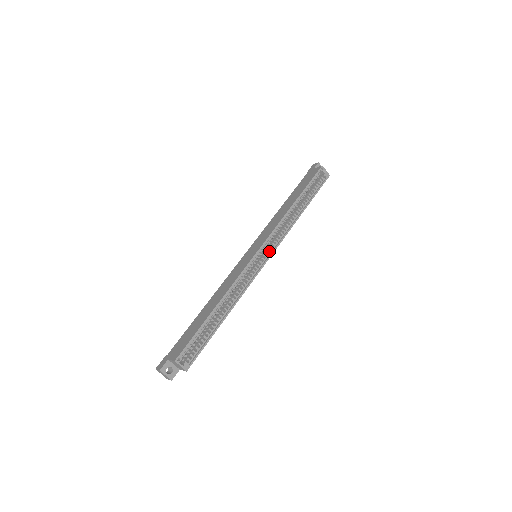
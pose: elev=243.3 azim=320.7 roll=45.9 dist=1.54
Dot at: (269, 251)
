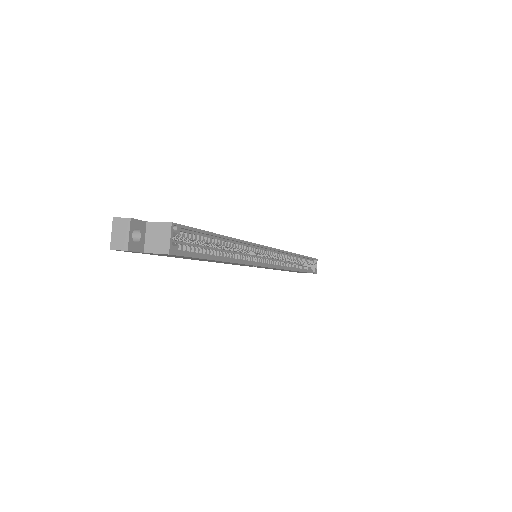
Dot at: (272, 263)
